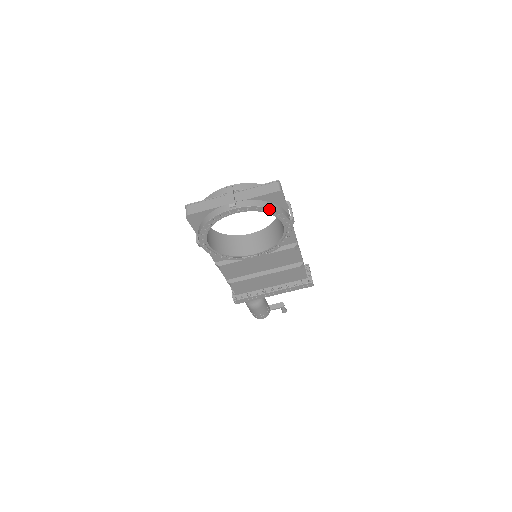
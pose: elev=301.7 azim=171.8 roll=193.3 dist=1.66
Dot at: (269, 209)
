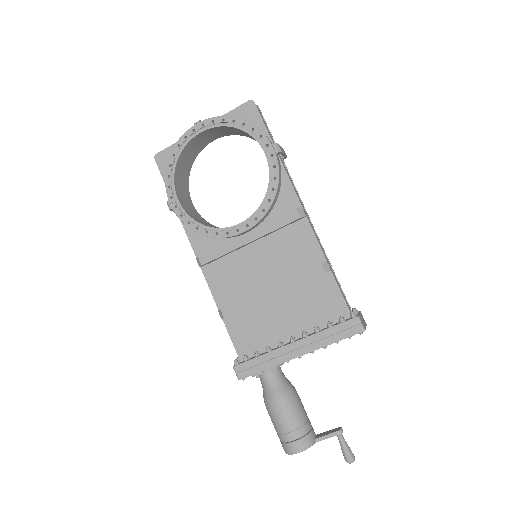
Dot at: (238, 120)
